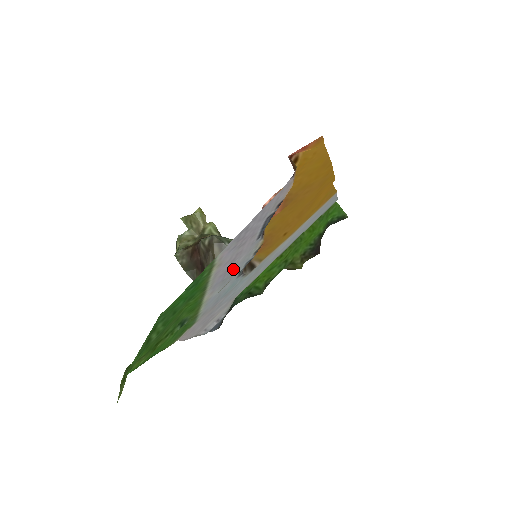
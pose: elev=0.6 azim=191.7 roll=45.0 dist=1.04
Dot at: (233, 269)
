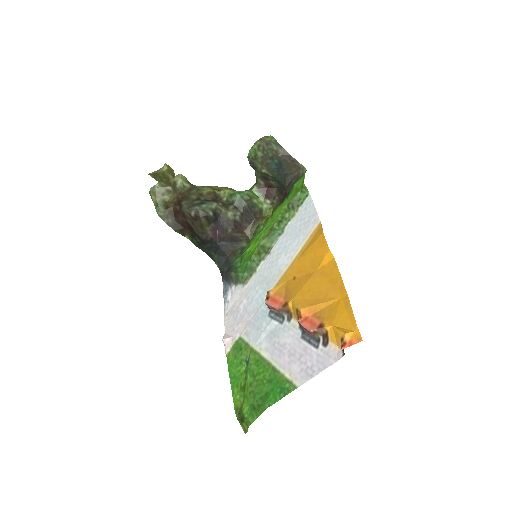
Dot at: (281, 341)
